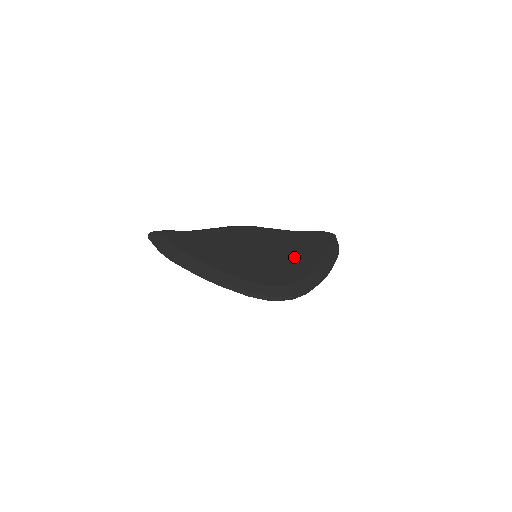
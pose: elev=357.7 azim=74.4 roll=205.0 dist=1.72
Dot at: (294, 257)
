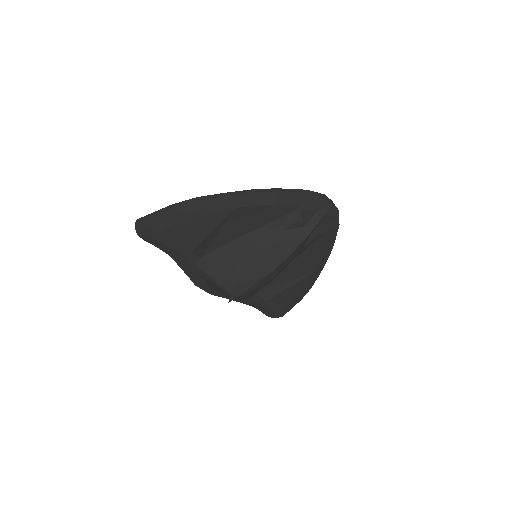
Dot at: occluded
